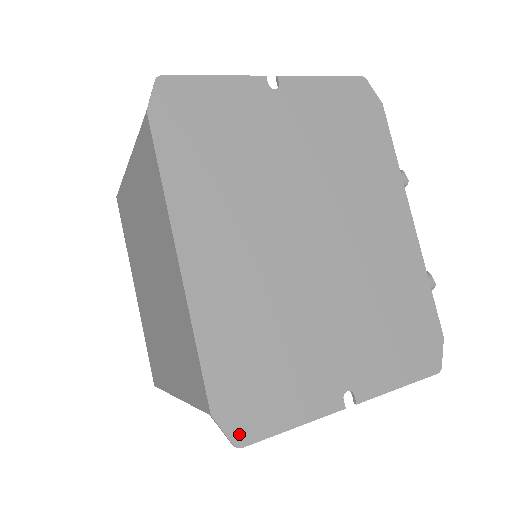
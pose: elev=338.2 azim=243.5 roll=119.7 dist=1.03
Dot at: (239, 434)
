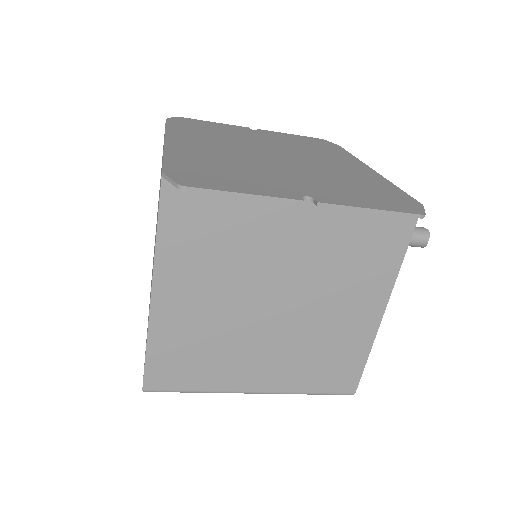
Dot at: (185, 182)
